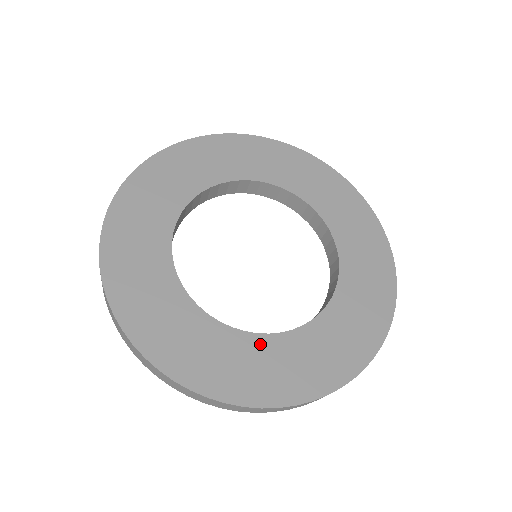
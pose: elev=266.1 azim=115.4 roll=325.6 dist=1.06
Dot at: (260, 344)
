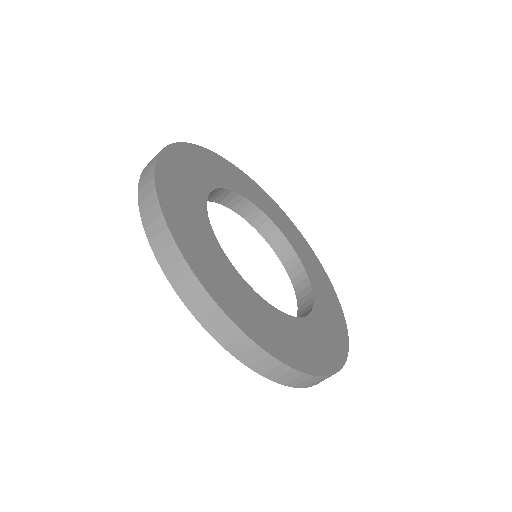
Dot at: (293, 324)
